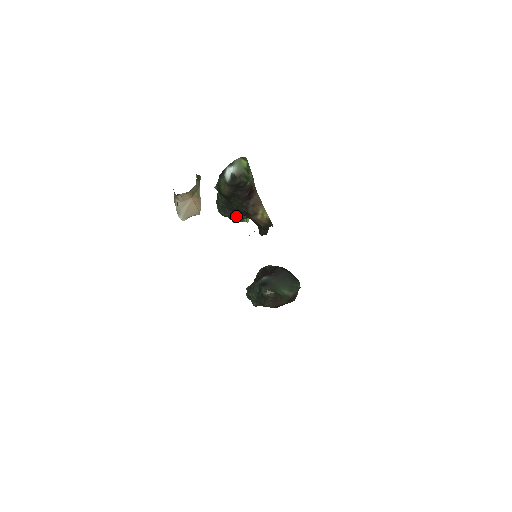
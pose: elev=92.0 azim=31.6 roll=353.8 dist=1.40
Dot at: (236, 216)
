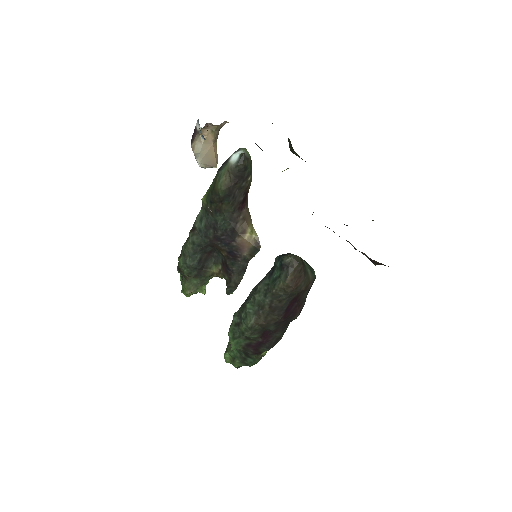
Dot at: (200, 271)
